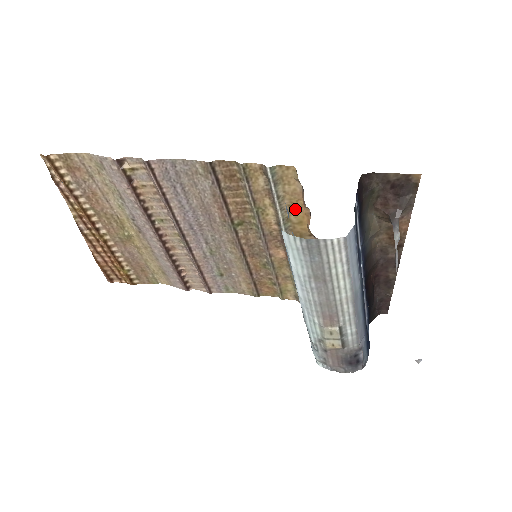
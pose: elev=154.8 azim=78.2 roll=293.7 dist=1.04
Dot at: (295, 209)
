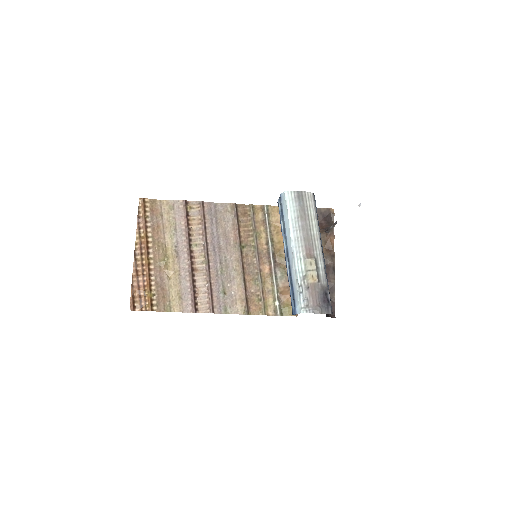
Dot at: (277, 233)
